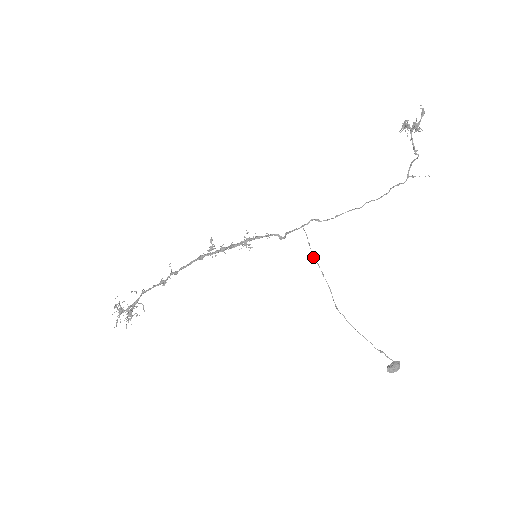
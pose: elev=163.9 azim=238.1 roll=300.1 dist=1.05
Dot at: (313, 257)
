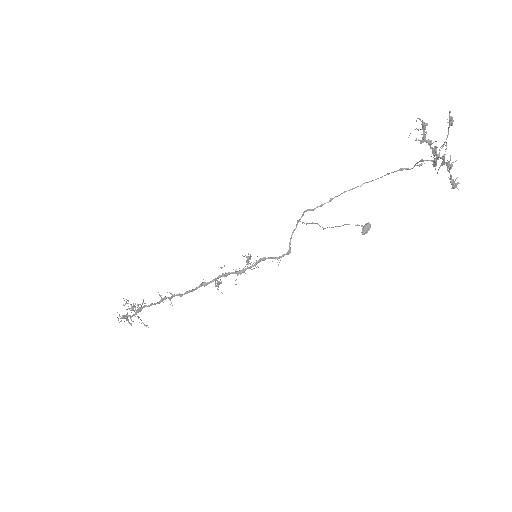
Dot at: occluded
